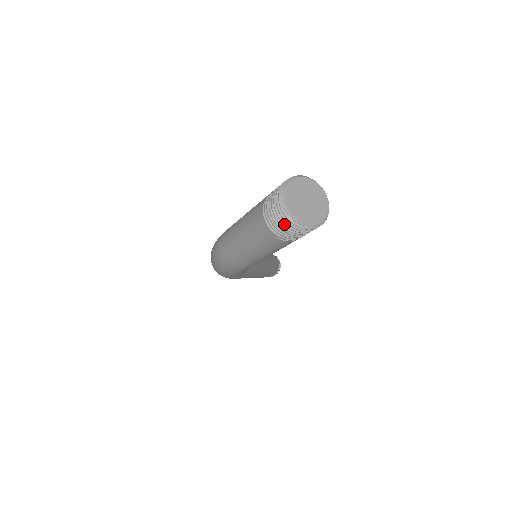
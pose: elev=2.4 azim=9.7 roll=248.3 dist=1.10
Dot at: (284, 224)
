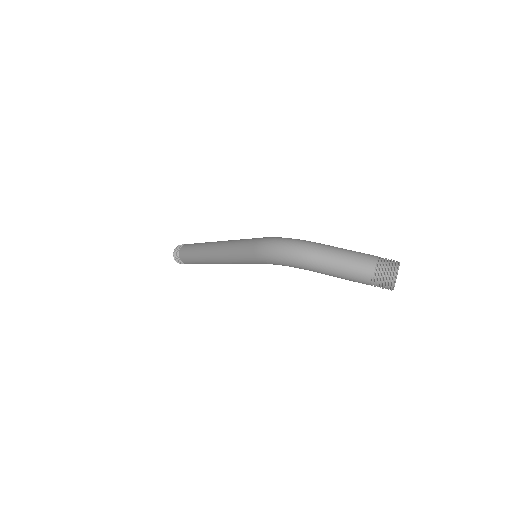
Dot at: (388, 277)
